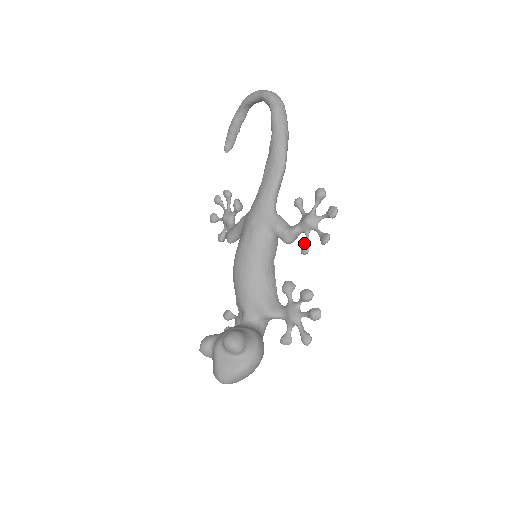
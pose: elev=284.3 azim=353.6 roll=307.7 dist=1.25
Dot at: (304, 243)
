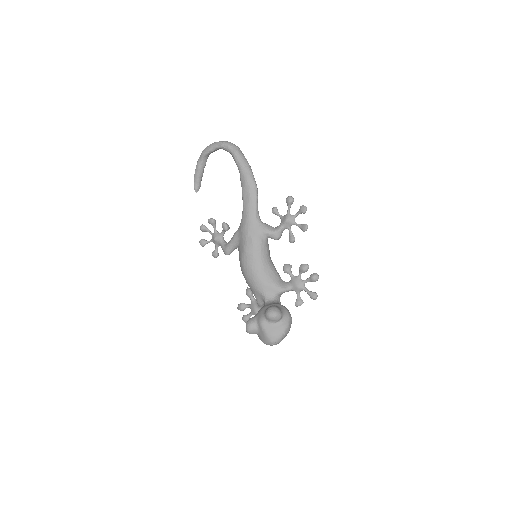
Dot at: (290, 235)
